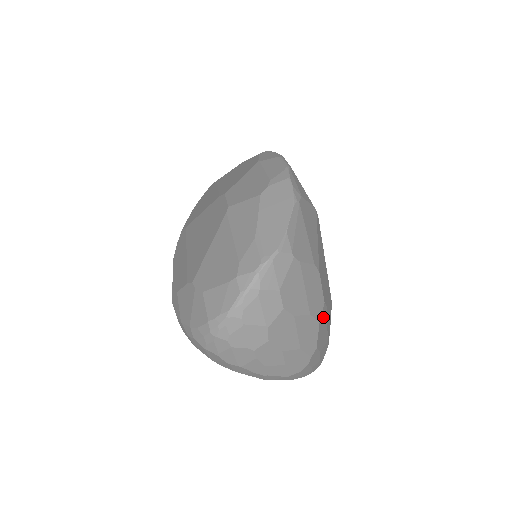
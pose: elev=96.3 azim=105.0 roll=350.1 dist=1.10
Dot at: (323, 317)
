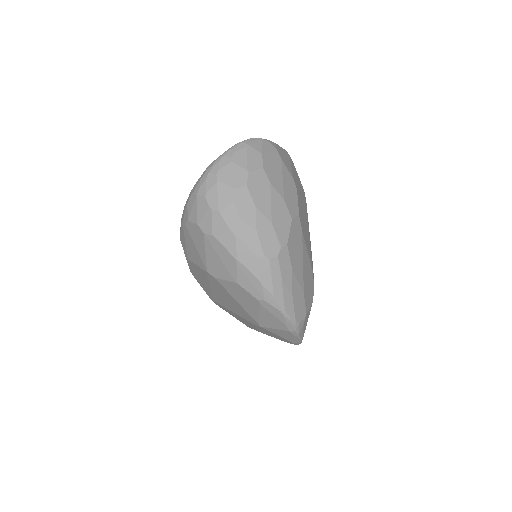
Dot at: (297, 230)
